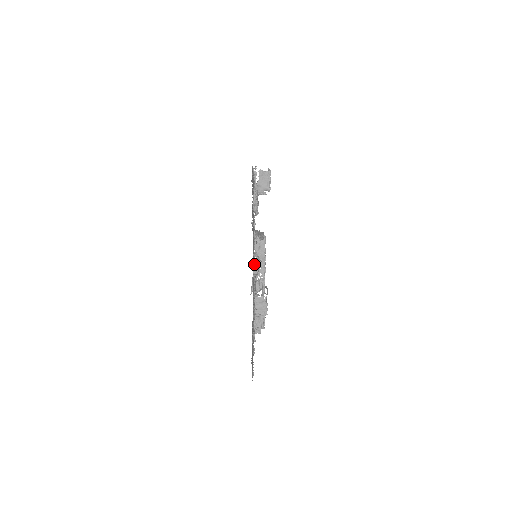
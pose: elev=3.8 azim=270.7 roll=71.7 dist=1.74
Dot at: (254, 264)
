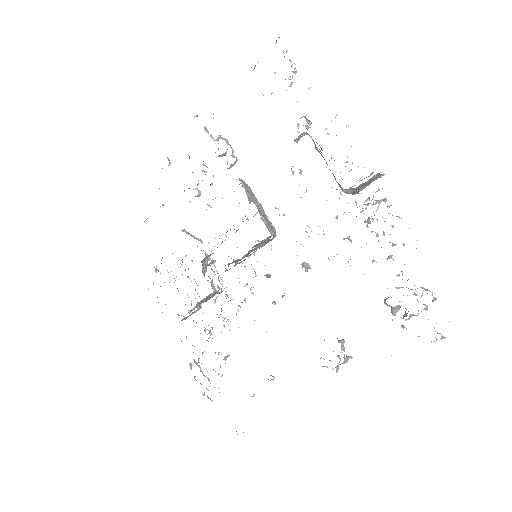
Dot at: (342, 363)
